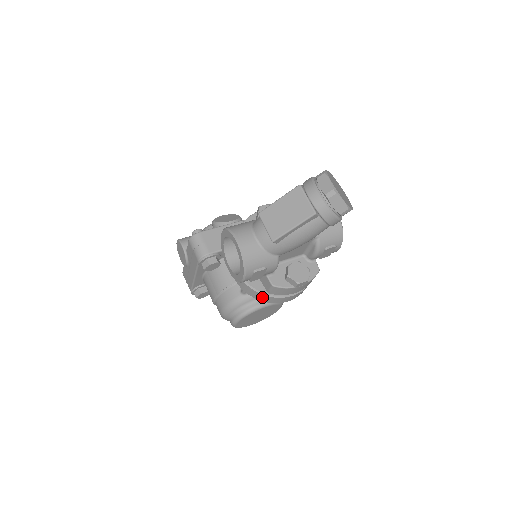
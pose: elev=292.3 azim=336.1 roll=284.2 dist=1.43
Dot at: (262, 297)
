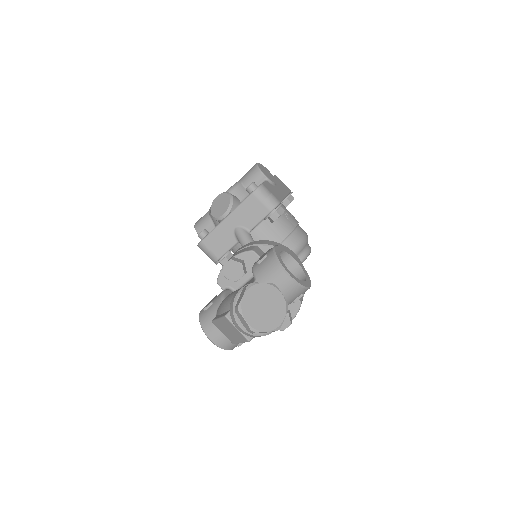
Dot at: occluded
